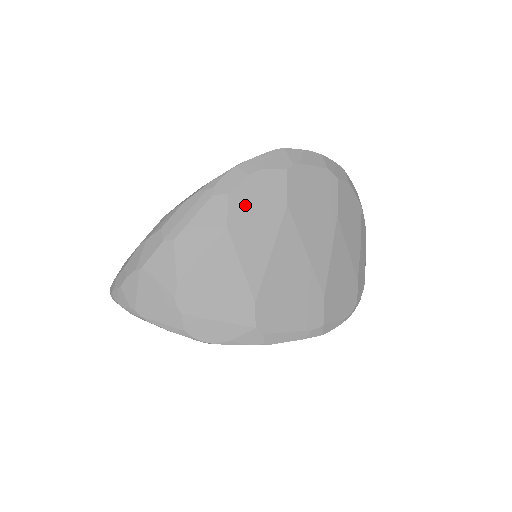
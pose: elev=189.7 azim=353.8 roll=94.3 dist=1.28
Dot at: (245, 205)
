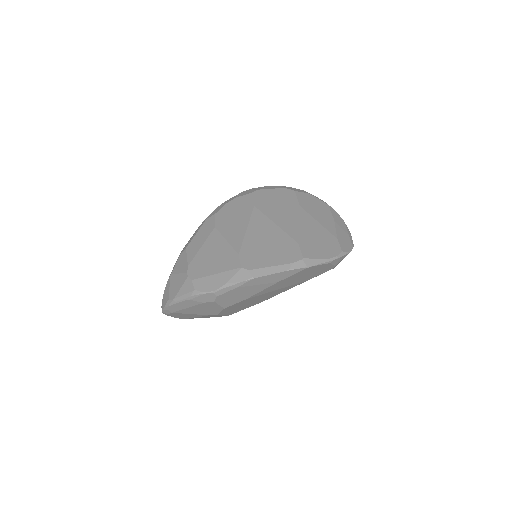
Dot at: (226, 215)
